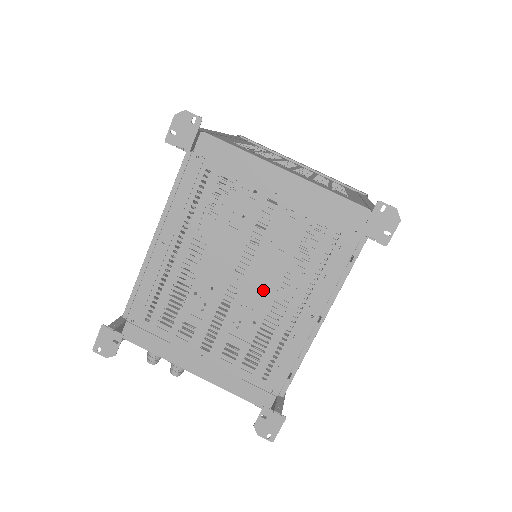
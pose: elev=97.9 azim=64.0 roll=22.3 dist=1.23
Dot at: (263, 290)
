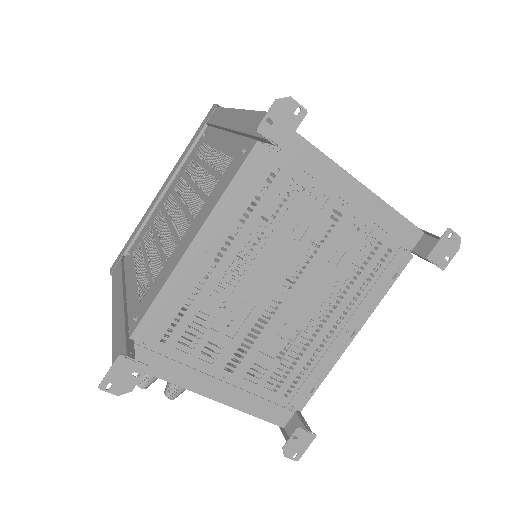
Dot at: (306, 305)
